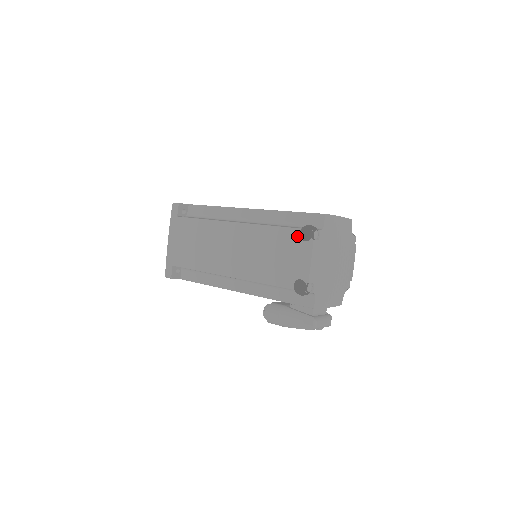
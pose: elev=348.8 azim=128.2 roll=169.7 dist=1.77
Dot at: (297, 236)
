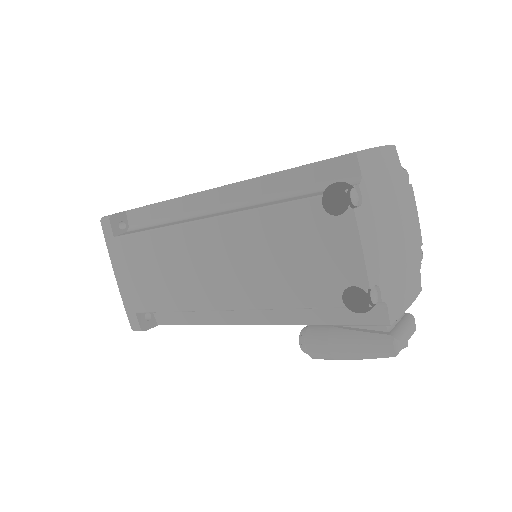
Dot at: (319, 211)
